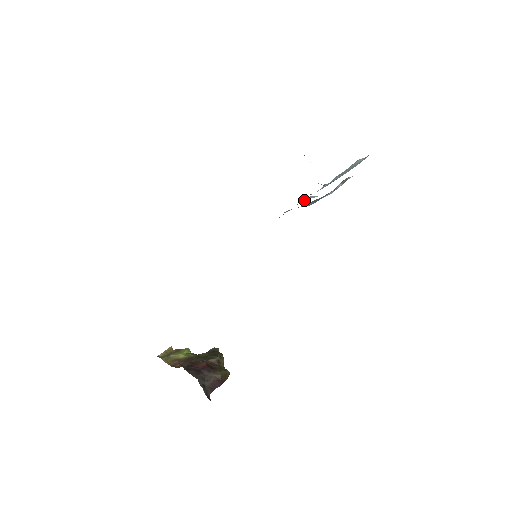
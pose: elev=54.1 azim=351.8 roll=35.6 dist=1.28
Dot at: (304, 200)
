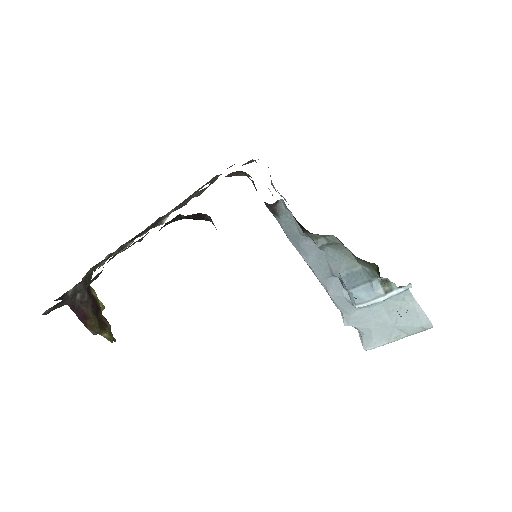
Dot at: (337, 289)
